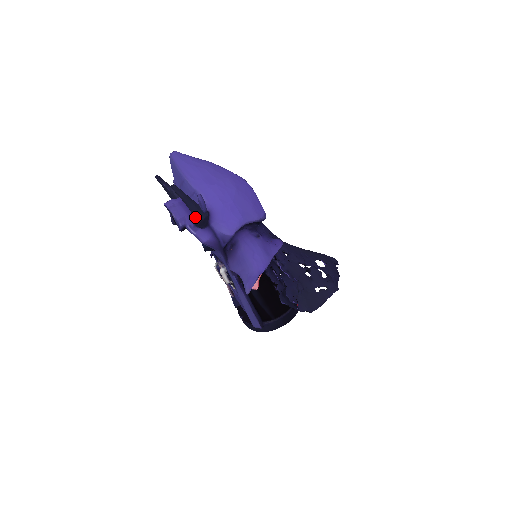
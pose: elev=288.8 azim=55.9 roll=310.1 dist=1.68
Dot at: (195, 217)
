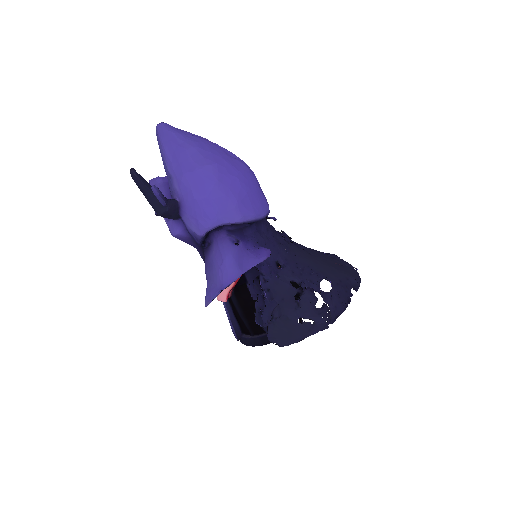
Dot at: (154, 209)
